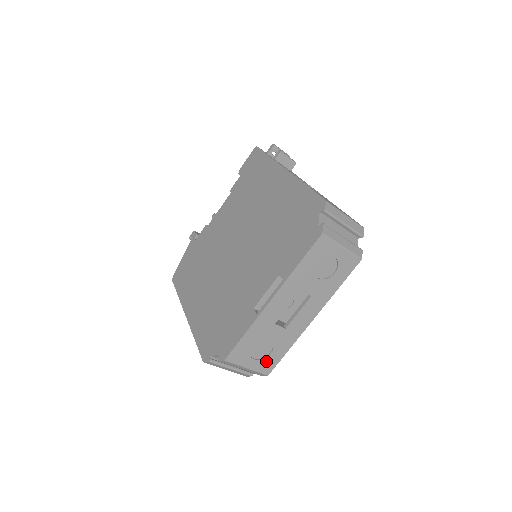
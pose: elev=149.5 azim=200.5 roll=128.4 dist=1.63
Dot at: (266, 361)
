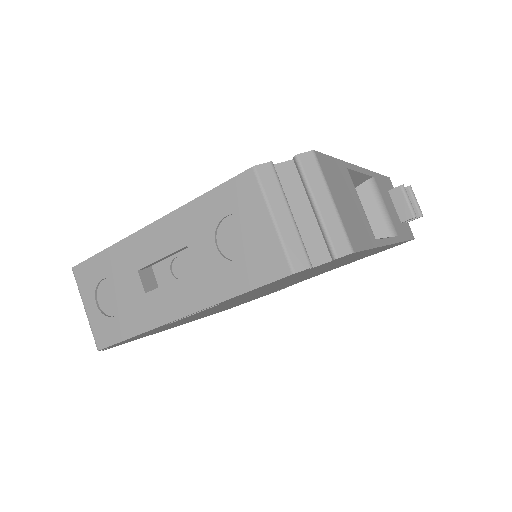
Dot at: (106, 323)
